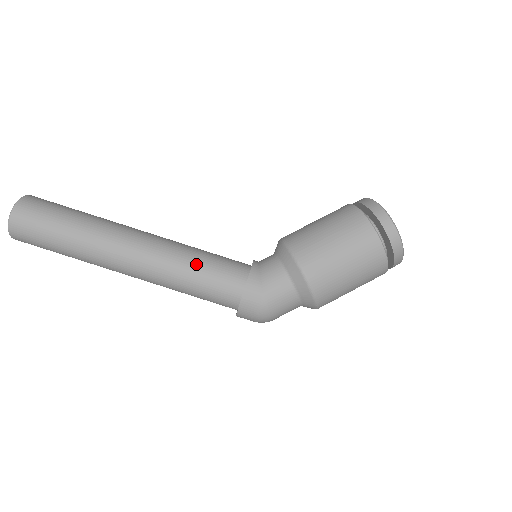
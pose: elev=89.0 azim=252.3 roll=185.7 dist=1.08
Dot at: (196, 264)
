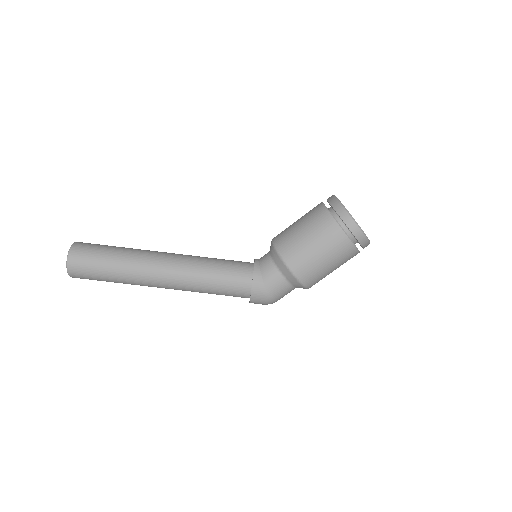
Dot at: (212, 276)
